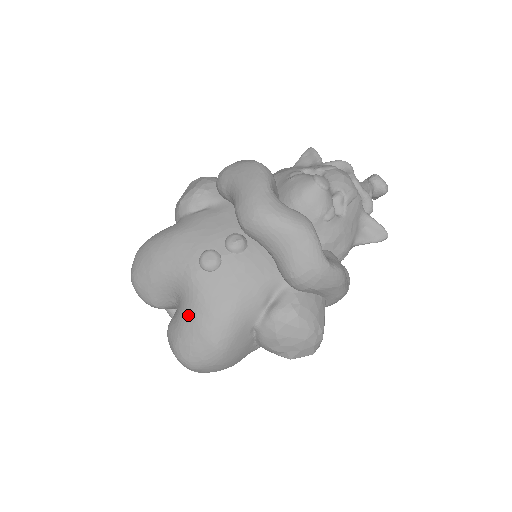
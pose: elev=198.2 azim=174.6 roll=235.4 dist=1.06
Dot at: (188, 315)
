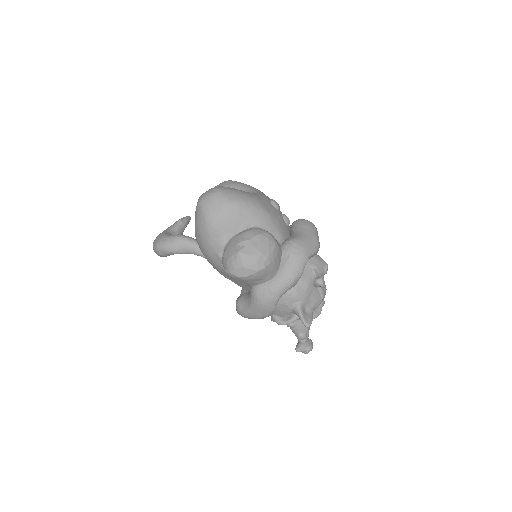
Dot at: occluded
